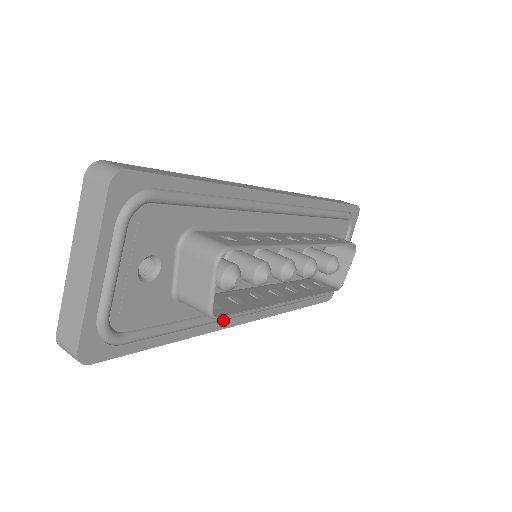
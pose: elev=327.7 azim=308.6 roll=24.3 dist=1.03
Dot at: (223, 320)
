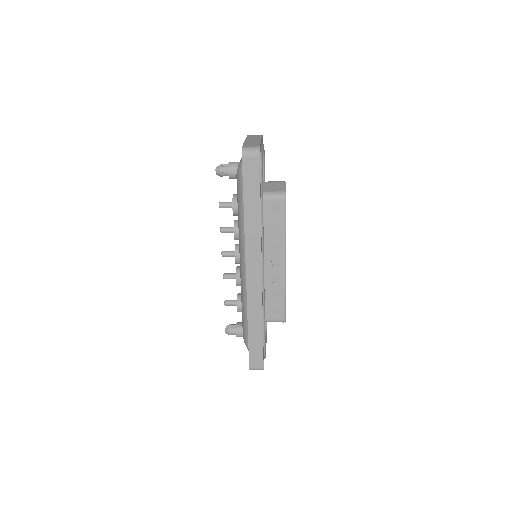
Dot at: (261, 245)
